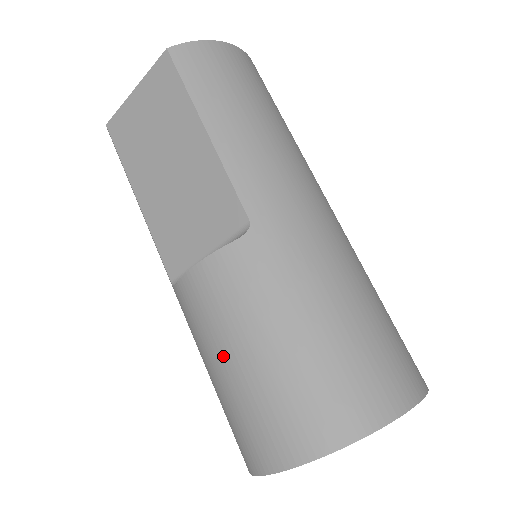
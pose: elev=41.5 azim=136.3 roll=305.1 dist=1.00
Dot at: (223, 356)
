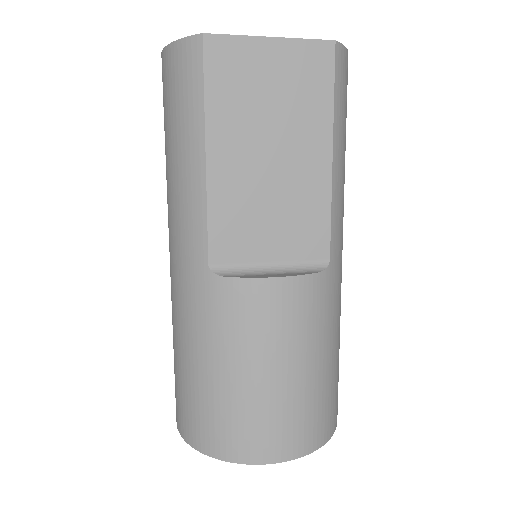
Dot at: (261, 365)
